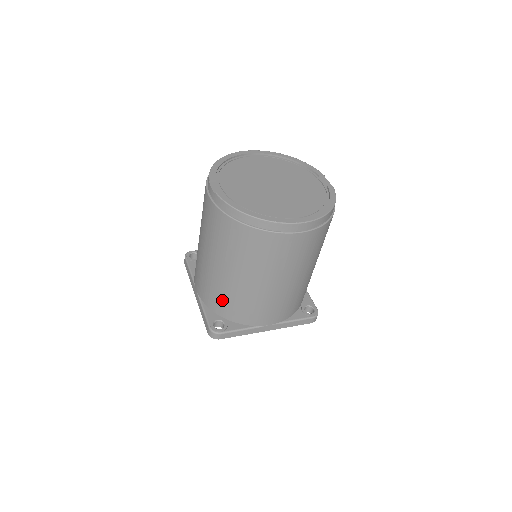
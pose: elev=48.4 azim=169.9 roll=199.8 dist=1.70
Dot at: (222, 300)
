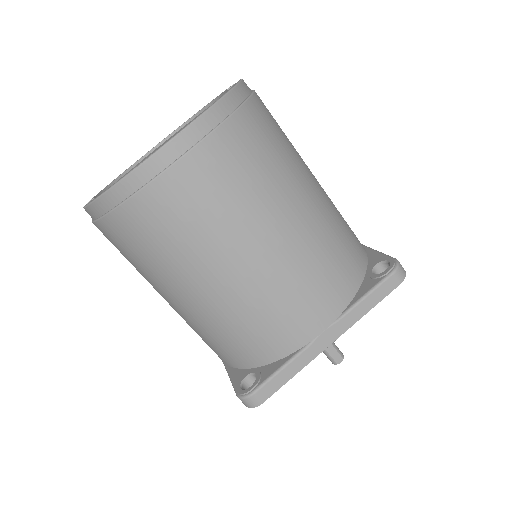
Dot at: (225, 343)
